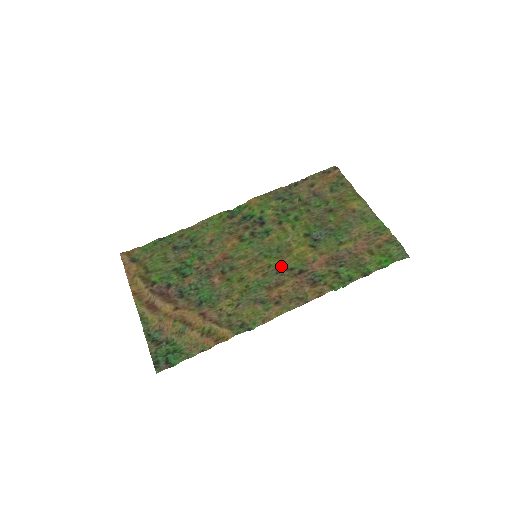
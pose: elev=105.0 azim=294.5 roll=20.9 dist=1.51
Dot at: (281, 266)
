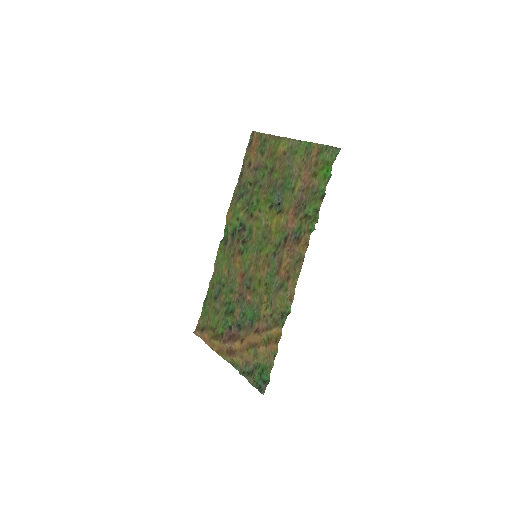
Dot at: (273, 248)
